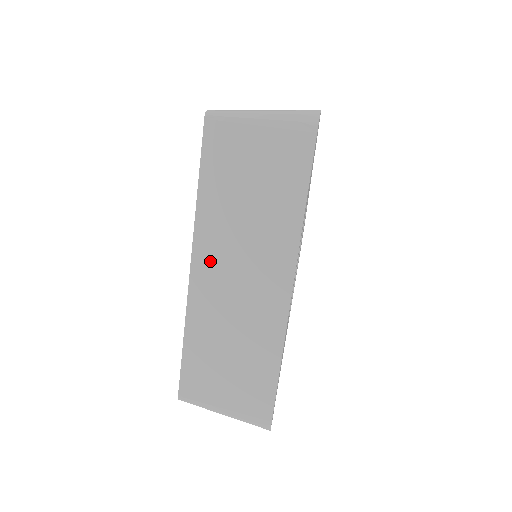
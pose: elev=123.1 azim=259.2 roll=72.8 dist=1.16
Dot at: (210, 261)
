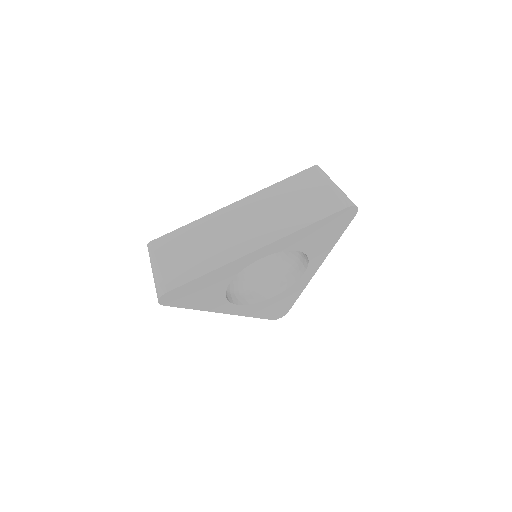
Dot at: (244, 208)
